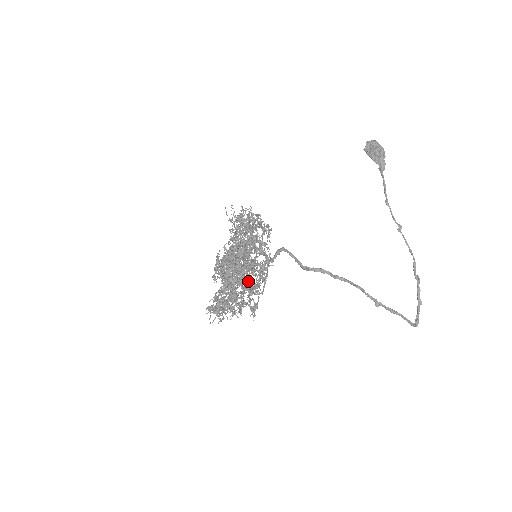
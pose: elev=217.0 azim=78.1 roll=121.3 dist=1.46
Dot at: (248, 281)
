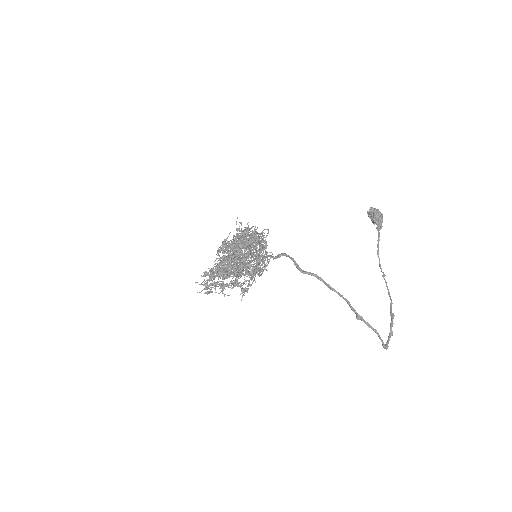
Dot at: occluded
